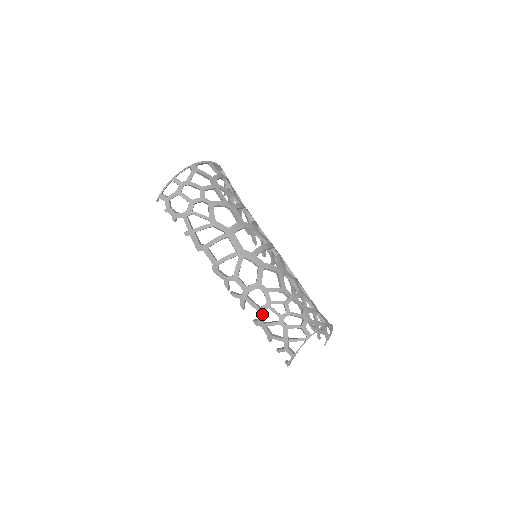
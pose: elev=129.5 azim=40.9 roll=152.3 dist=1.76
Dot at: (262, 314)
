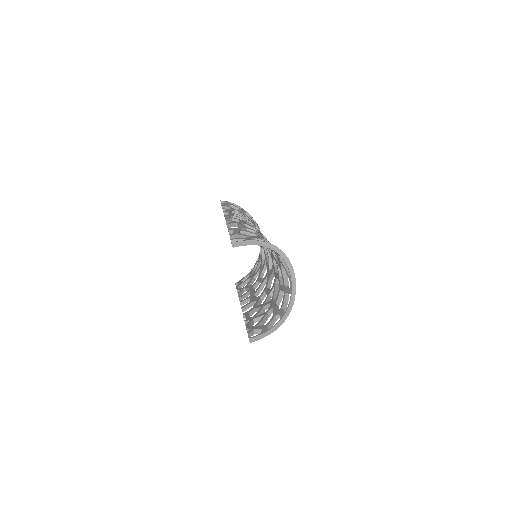
Dot at: (245, 229)
